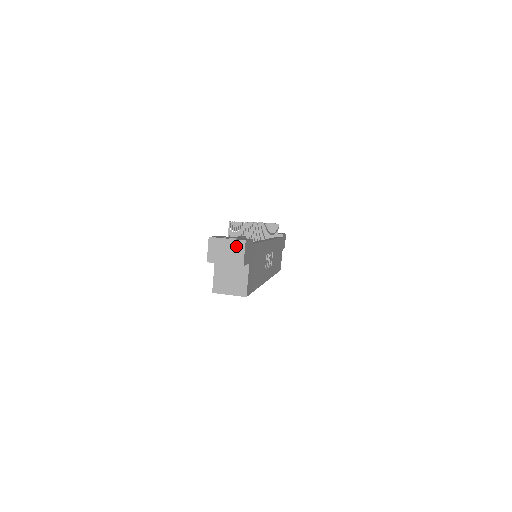
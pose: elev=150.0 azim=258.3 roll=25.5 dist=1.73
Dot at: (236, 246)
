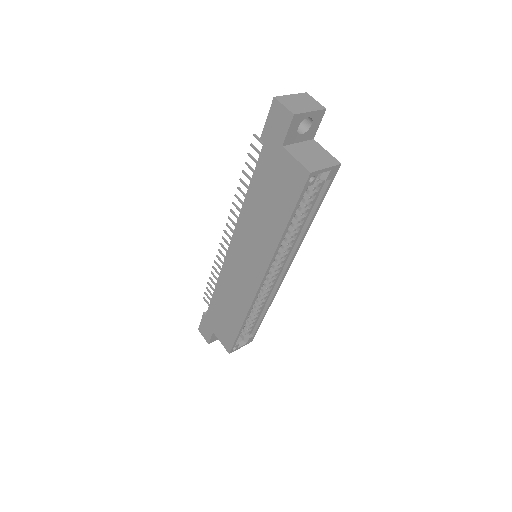
Dot at: (304, 97)
